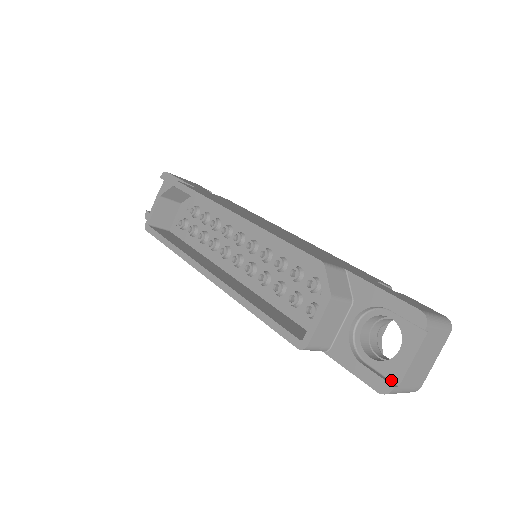
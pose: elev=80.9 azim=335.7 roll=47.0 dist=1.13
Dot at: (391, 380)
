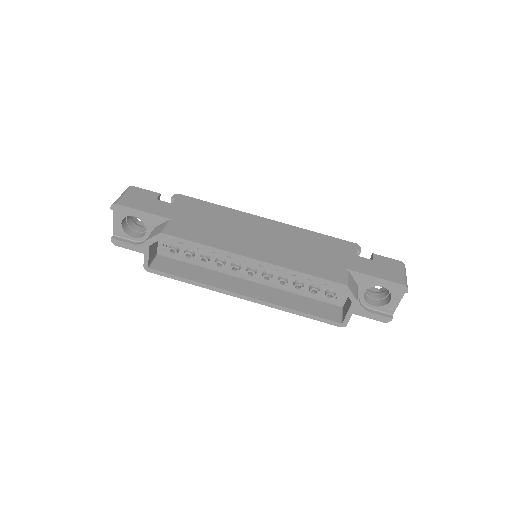
Dot at: (388, 313)
